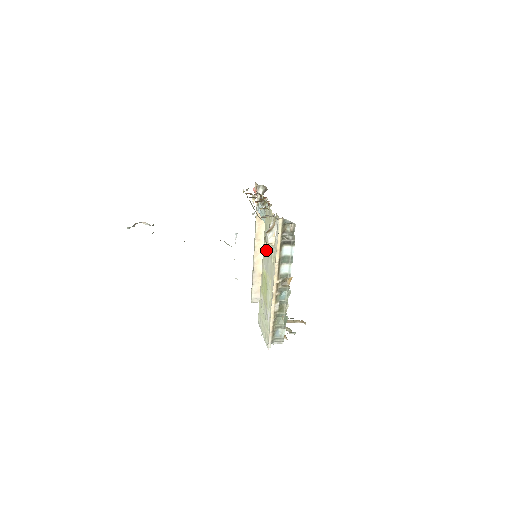
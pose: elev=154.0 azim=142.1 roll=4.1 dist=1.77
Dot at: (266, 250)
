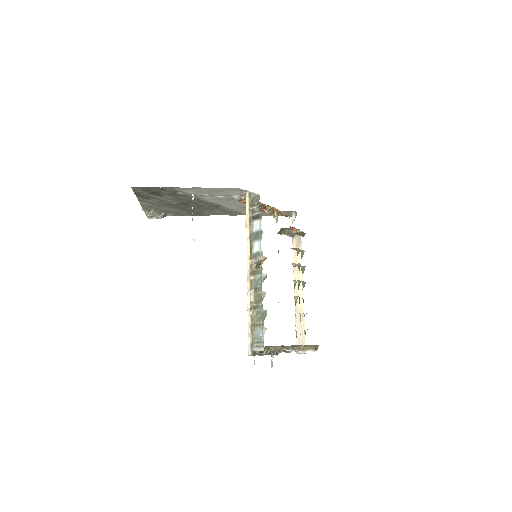
Dot at: occluded
